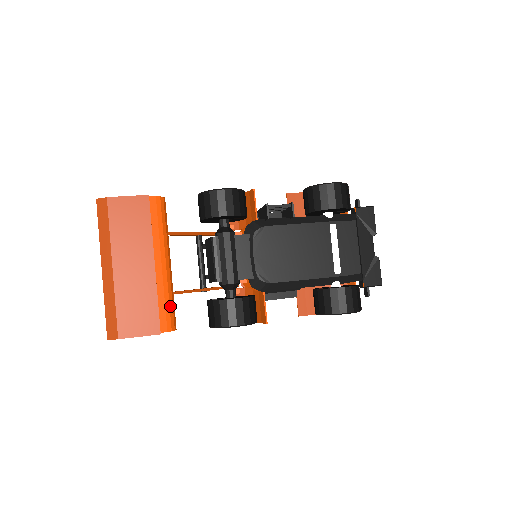
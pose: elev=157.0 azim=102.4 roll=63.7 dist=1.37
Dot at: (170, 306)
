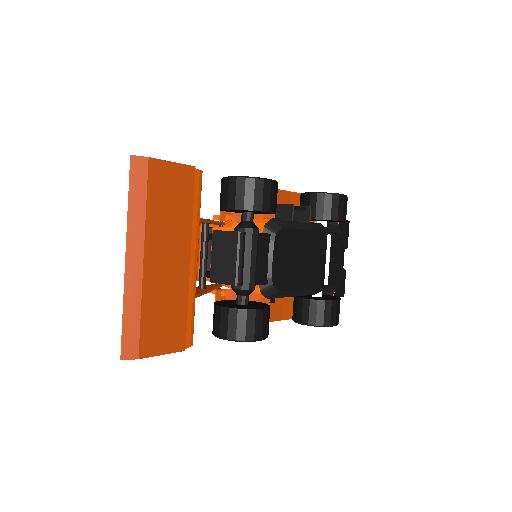
Dot at: (194, 314)
